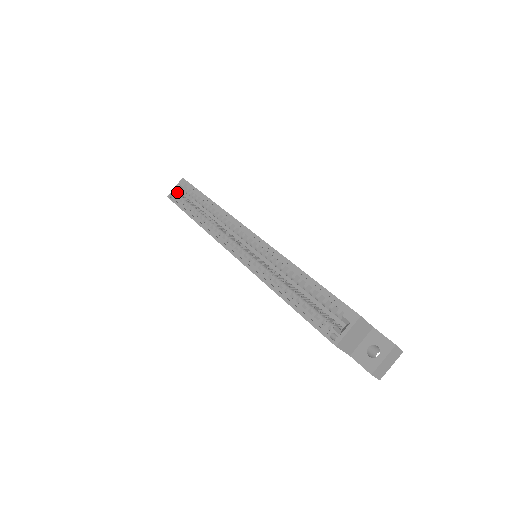
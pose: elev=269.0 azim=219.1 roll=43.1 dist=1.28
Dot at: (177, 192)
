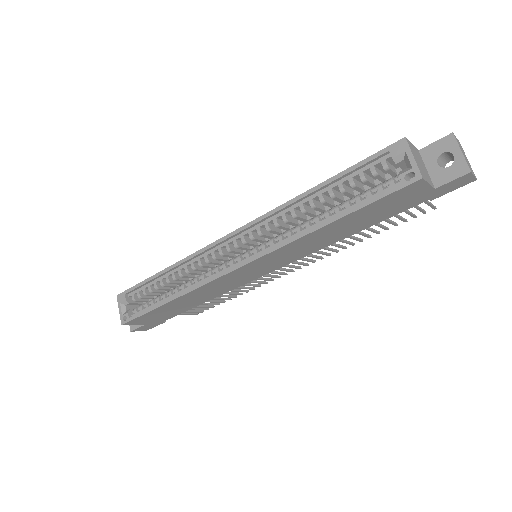
Dot at: (126, 311)
